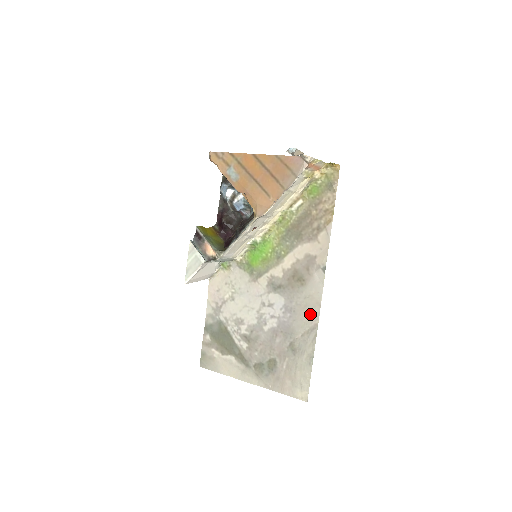
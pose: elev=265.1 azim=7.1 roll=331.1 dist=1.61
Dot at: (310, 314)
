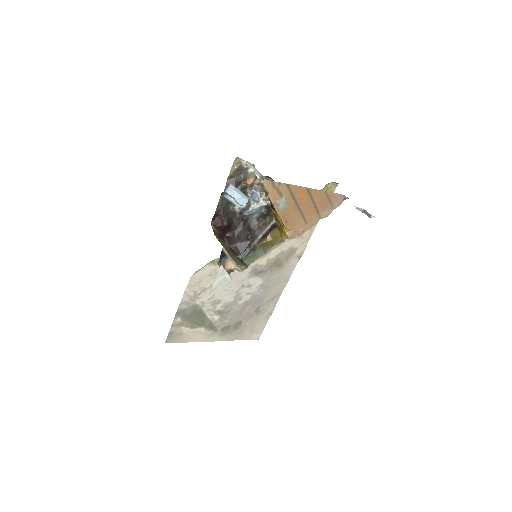
Dot at: (279, 287)
